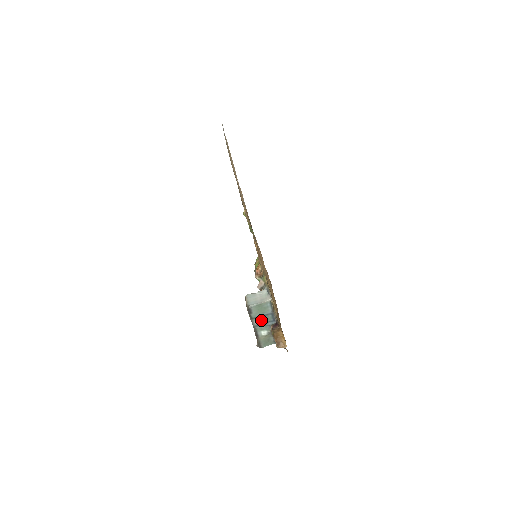
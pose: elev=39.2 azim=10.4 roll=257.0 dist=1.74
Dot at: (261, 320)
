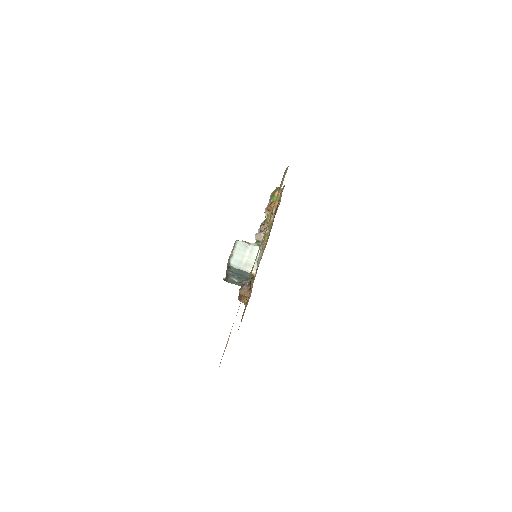
Dot at: (236, 274)
